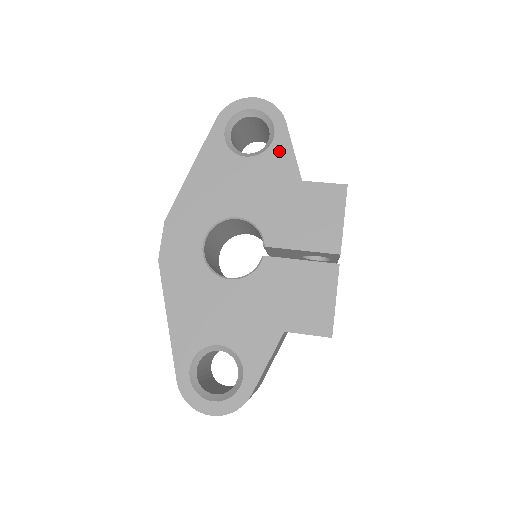
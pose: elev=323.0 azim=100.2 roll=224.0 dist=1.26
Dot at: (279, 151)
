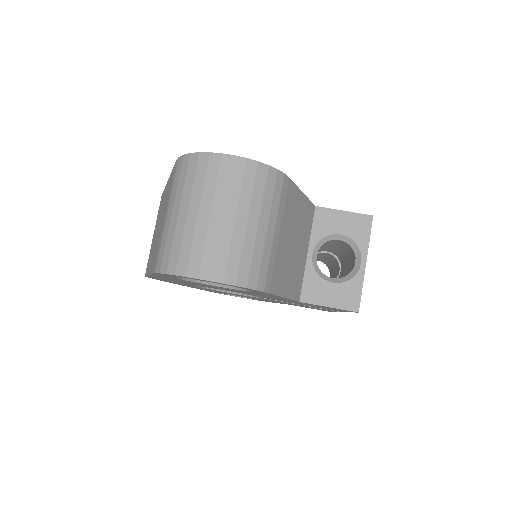
Dot at: occluded
